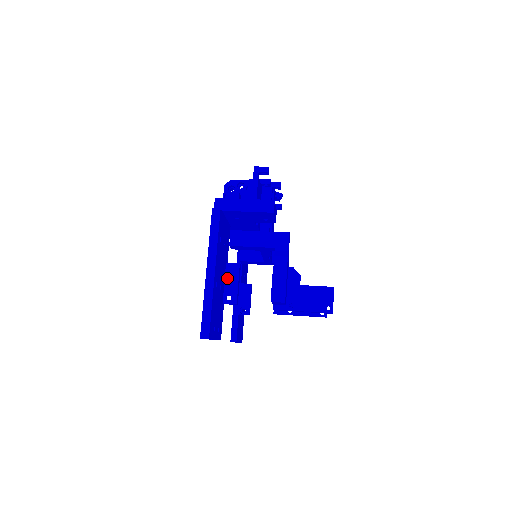
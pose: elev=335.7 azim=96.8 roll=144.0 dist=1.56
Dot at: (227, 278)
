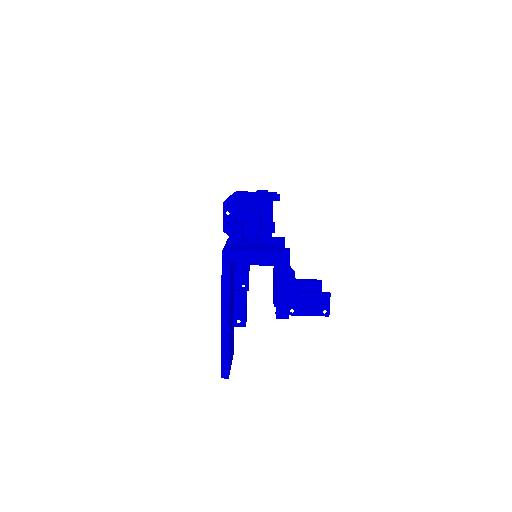
Dot at: (236, 305)
